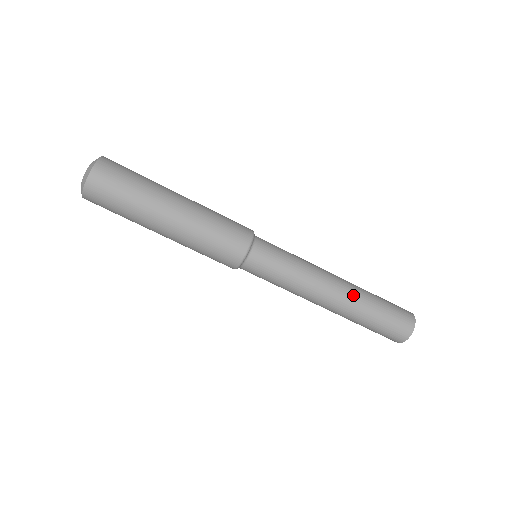
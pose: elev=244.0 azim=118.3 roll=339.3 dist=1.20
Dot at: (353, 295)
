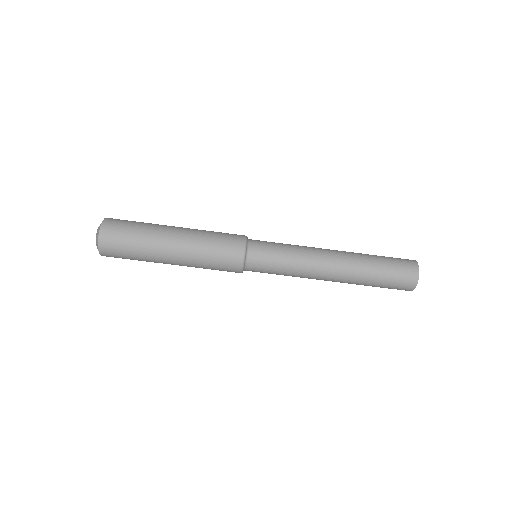
Dot at: (350, 253)
